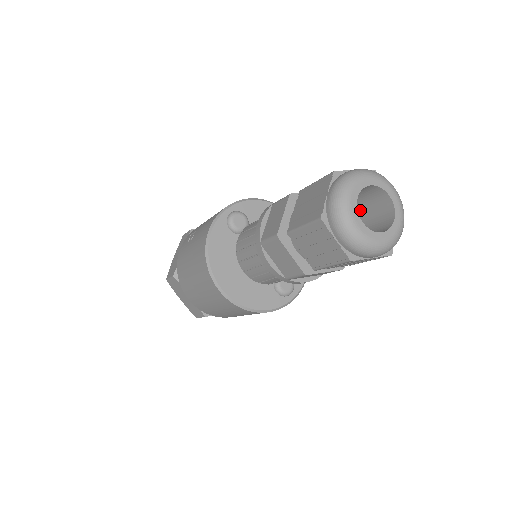
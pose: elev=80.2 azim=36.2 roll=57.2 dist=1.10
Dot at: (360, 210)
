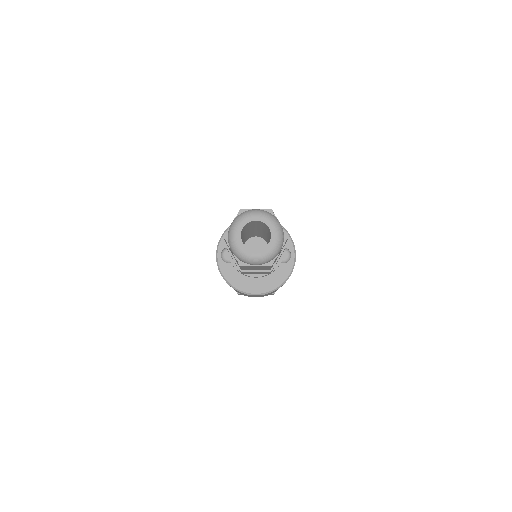
Dot at: (257, 226)
